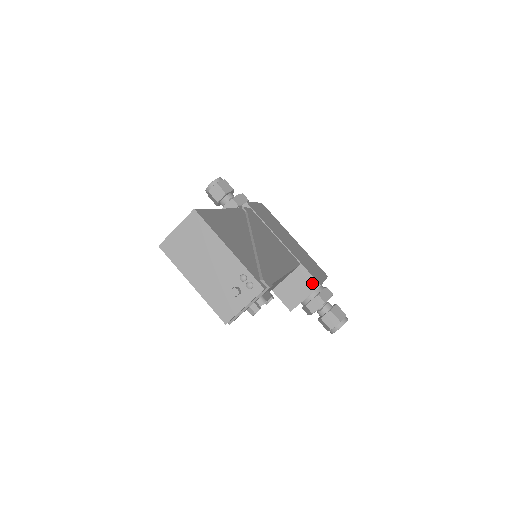
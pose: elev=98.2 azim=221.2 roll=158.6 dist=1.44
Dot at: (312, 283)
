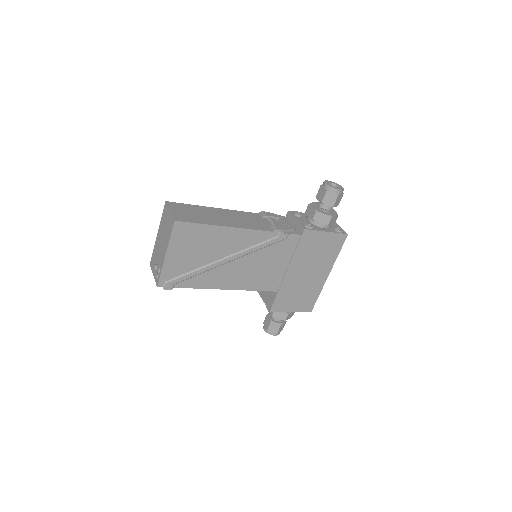
Dot at: (270, 304)
